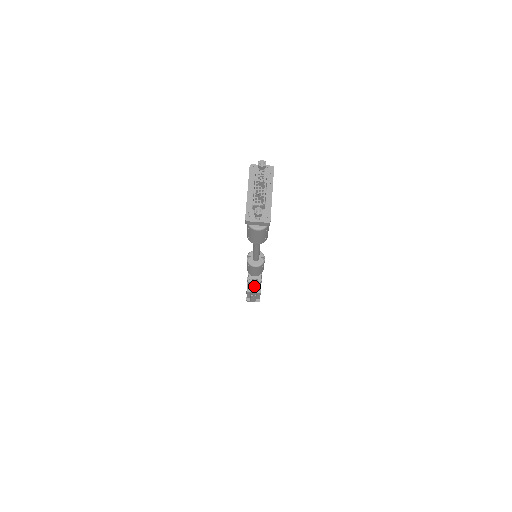
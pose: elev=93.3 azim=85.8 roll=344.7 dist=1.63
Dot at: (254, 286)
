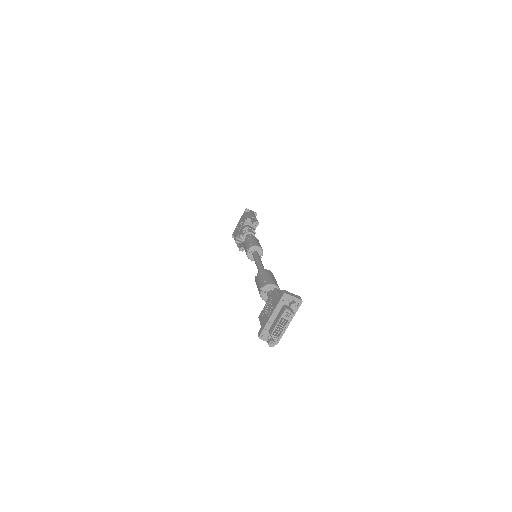
Dot at: occluded
